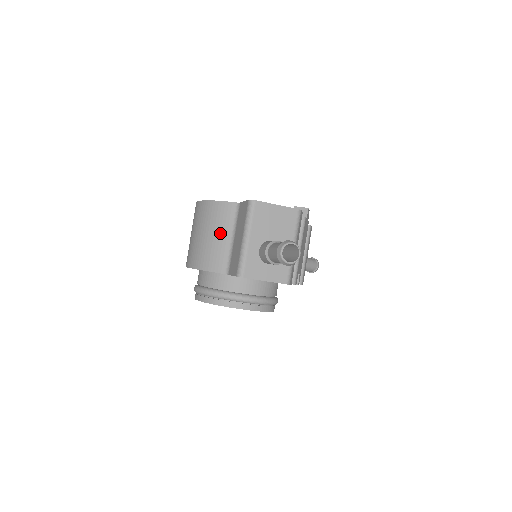
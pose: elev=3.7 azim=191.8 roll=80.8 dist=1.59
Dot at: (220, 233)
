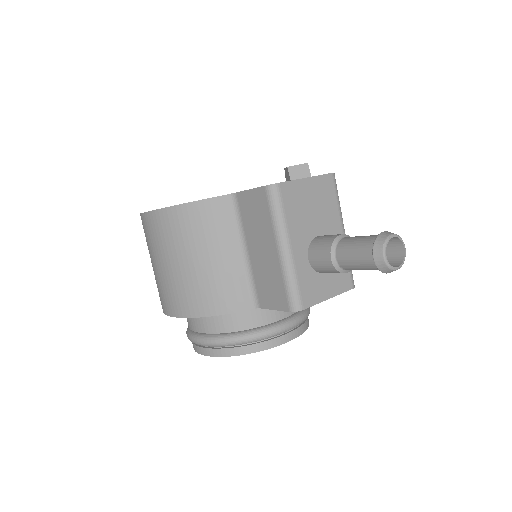
Dot at: (220, 251)
